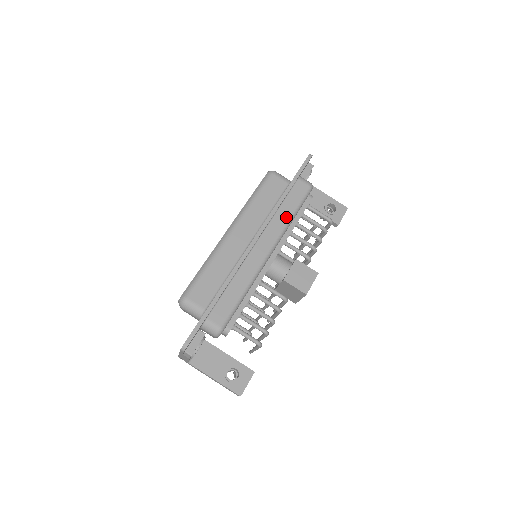
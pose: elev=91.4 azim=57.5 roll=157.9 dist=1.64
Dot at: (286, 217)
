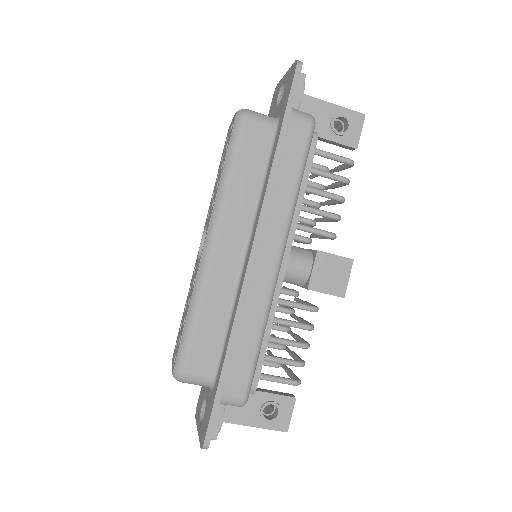
Dot at: (288, 195)
